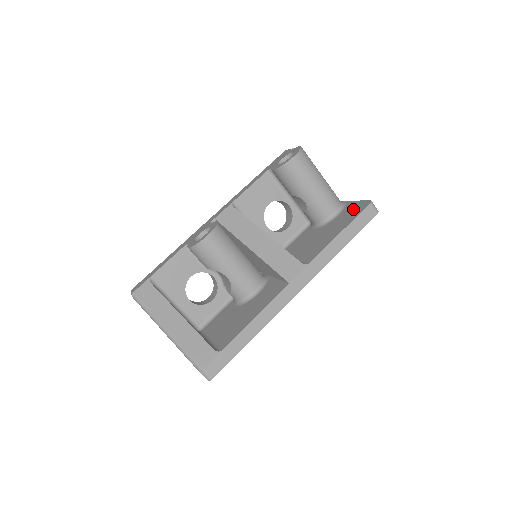
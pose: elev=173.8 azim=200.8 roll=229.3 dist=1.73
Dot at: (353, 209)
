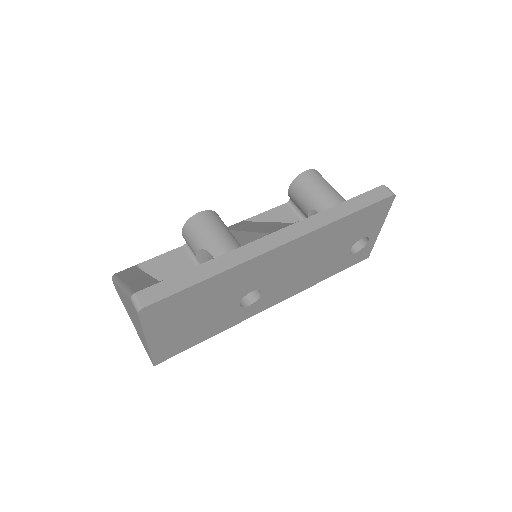
Dot at: occluded
